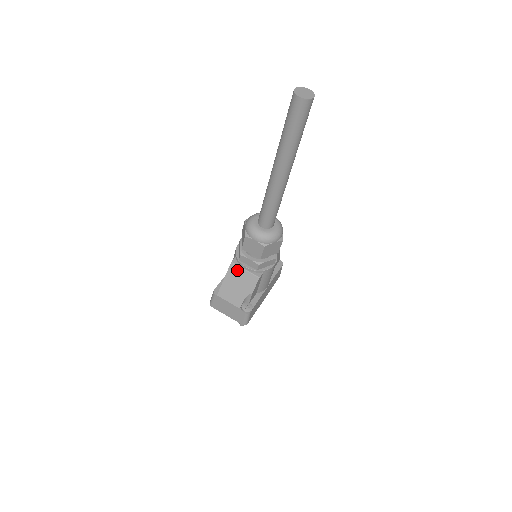
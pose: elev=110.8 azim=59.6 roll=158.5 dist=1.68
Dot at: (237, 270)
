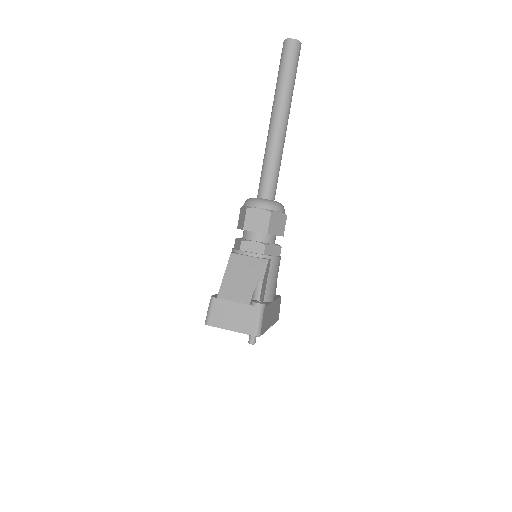
Dot at: (239, 259)
